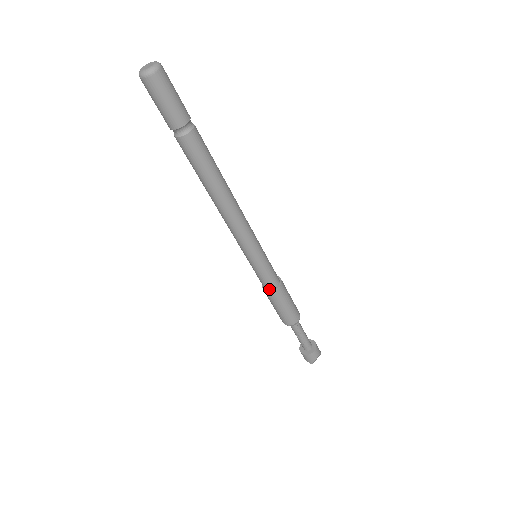
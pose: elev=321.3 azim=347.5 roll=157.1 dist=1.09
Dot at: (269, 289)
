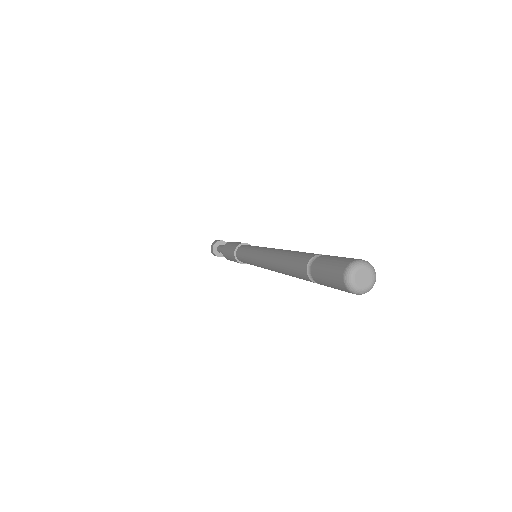
Dot at: (239, 259)
